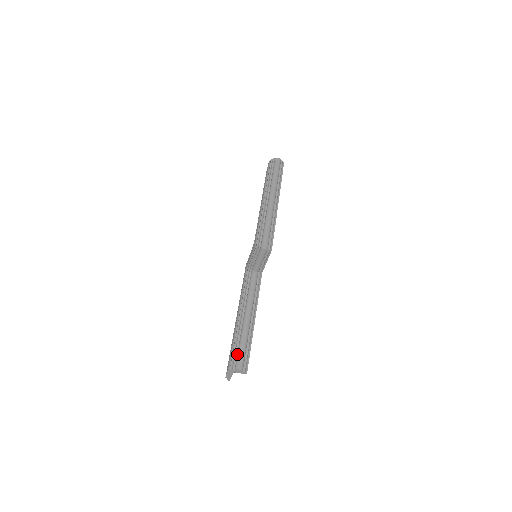
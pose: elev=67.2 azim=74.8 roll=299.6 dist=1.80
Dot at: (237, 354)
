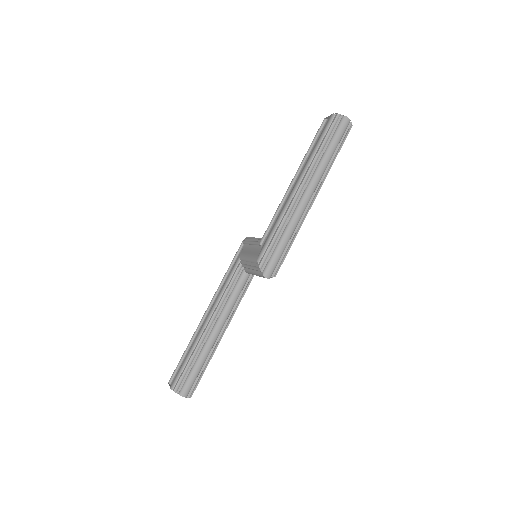
Dot at: (187, 377)
